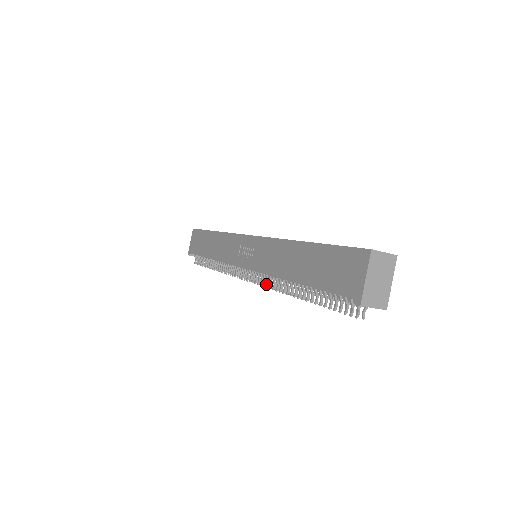
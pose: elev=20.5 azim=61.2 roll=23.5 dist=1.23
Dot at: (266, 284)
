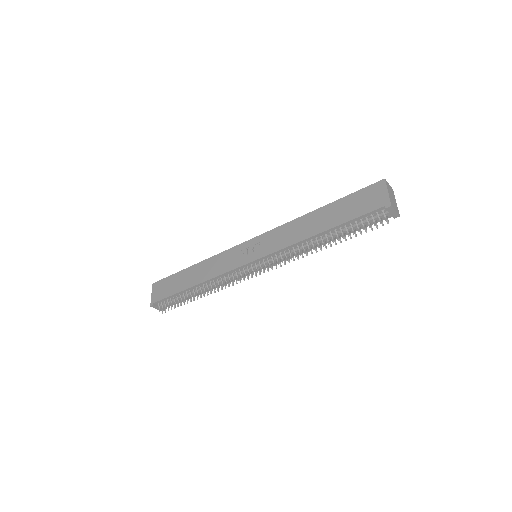
Dot at: (276, 266)
